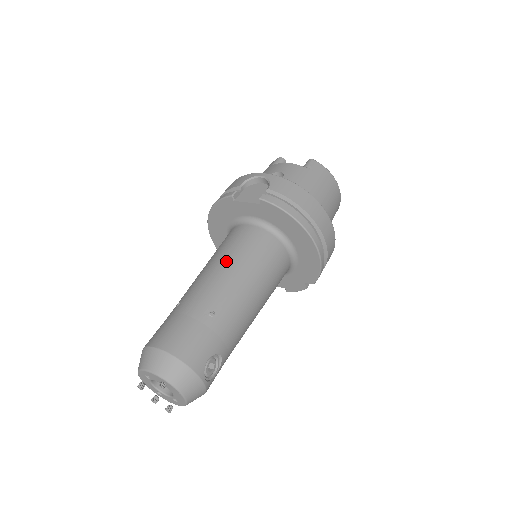
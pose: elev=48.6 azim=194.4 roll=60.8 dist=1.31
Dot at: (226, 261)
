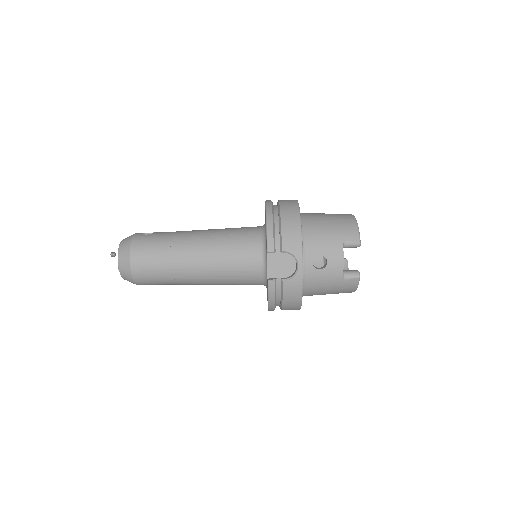
Dot at: (217, 265)
